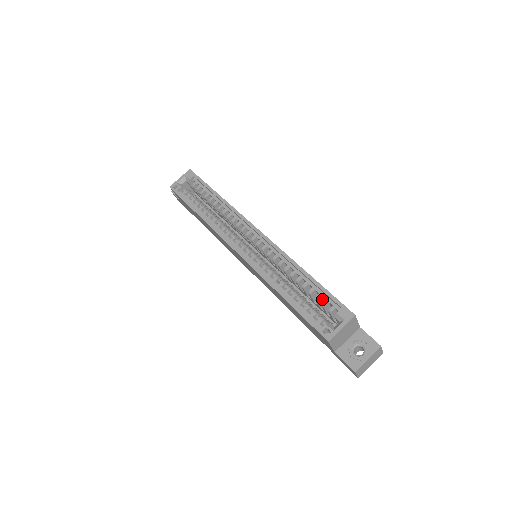
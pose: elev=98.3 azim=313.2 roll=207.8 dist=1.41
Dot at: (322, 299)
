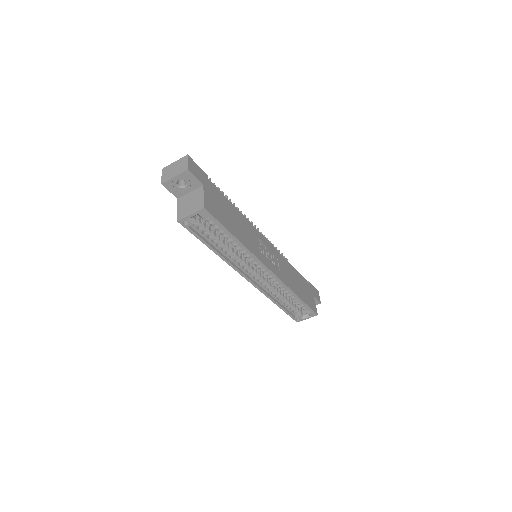
Dot at: occluded
